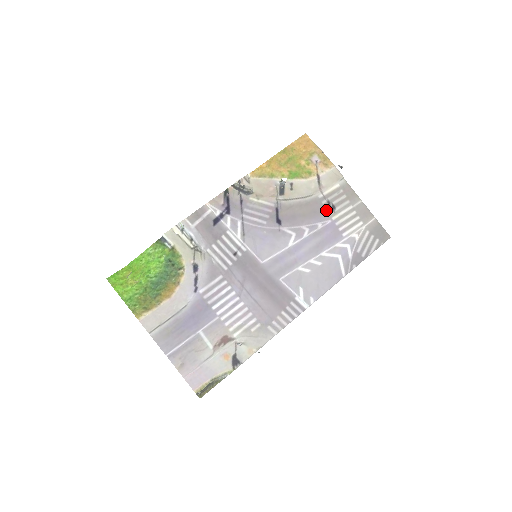
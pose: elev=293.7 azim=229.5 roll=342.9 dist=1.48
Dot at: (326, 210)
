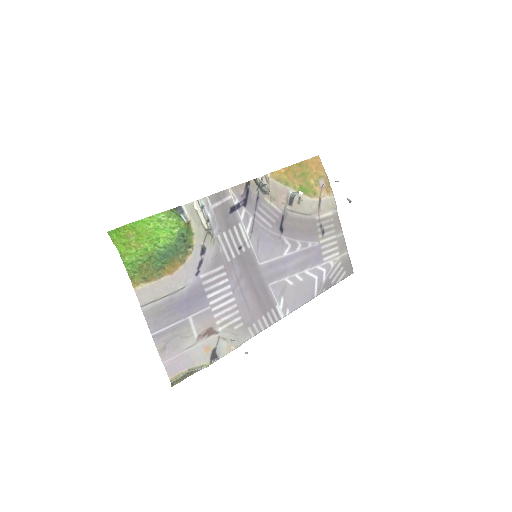
Dot at: (318, 232)
